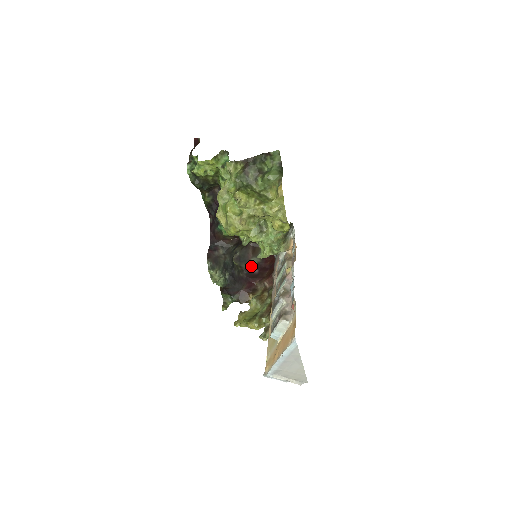
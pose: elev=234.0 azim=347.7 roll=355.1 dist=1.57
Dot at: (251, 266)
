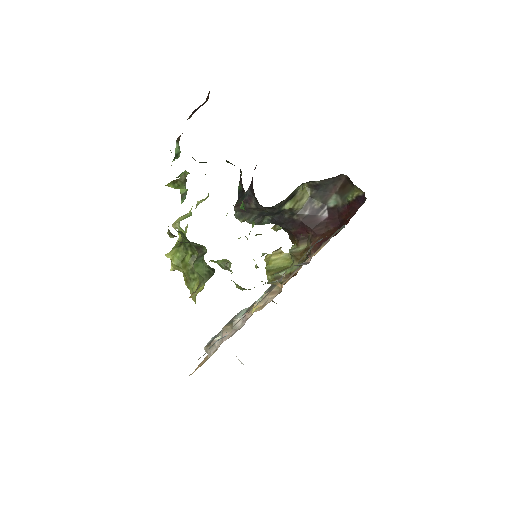
Dot at: (326, 204)
